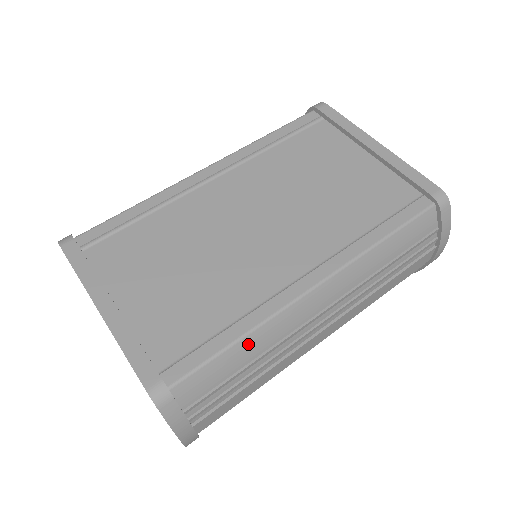
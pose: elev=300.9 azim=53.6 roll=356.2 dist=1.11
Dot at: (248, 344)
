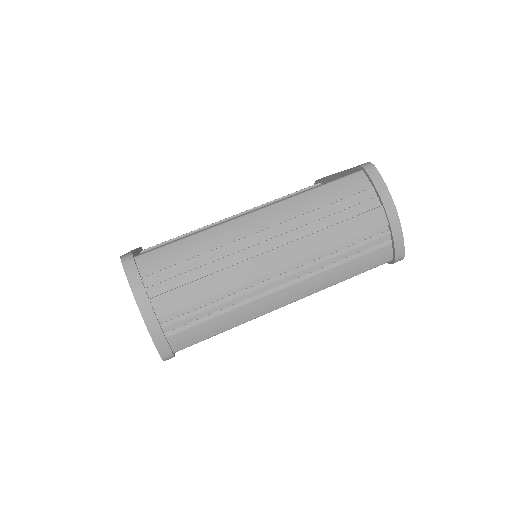
Dot at: (195, 241)
